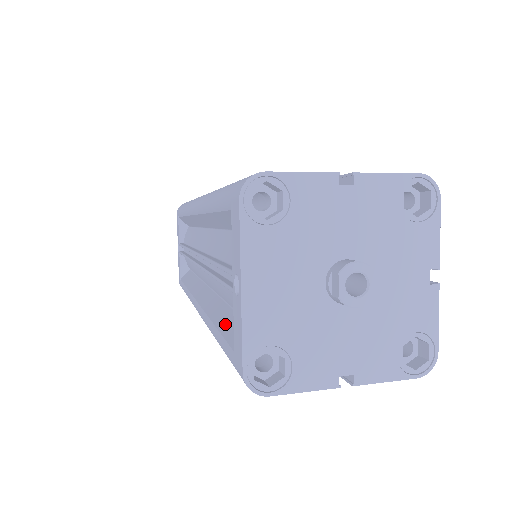
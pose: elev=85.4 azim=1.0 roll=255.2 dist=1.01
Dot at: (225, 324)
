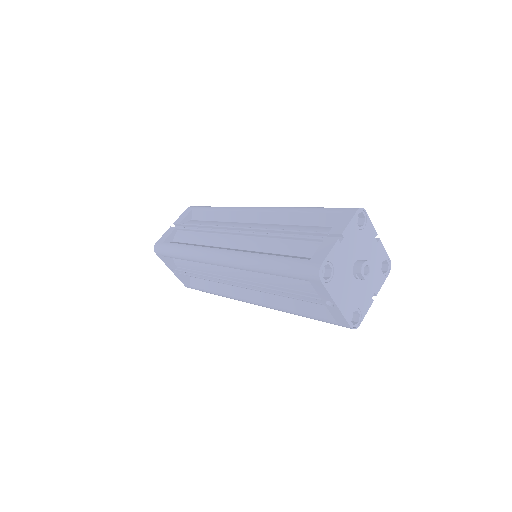
Dot at: (306, 310)
